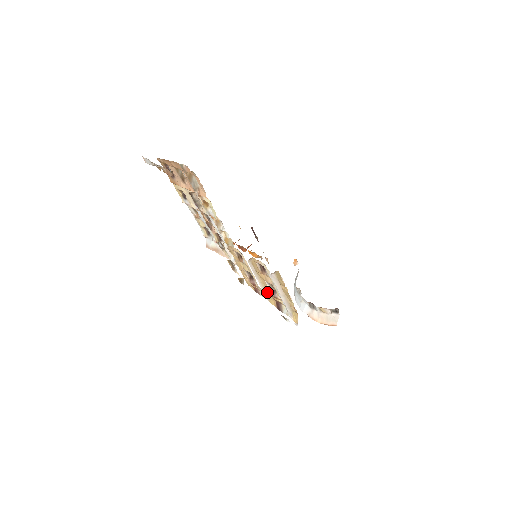
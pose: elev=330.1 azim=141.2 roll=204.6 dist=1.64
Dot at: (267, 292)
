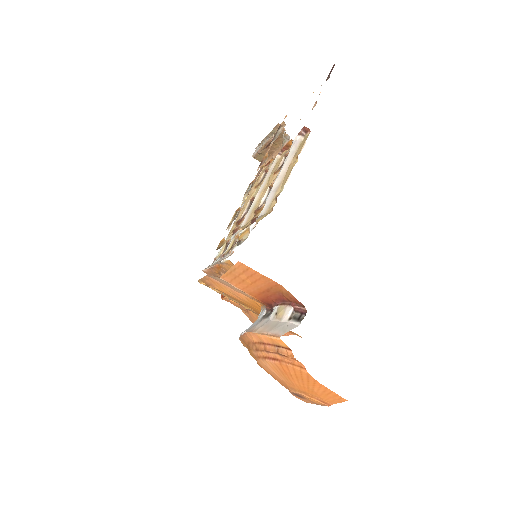
Dot at: (252, 213)
